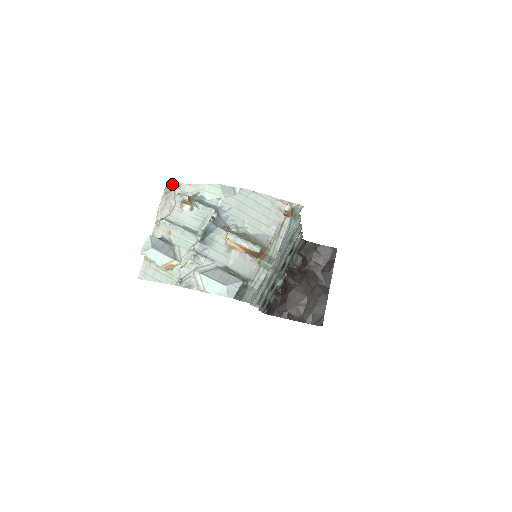
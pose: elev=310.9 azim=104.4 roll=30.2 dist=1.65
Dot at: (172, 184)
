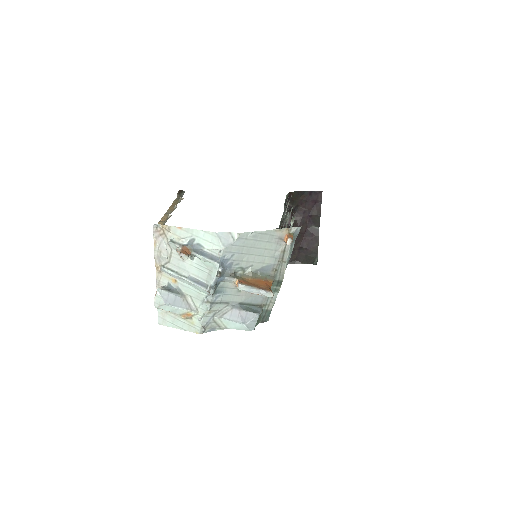
Dot at: (159, 226)
